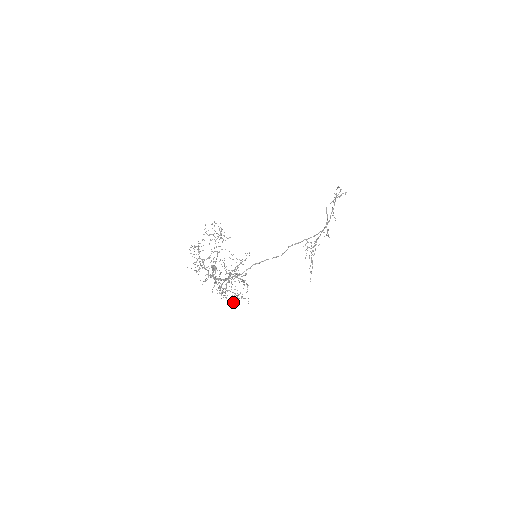
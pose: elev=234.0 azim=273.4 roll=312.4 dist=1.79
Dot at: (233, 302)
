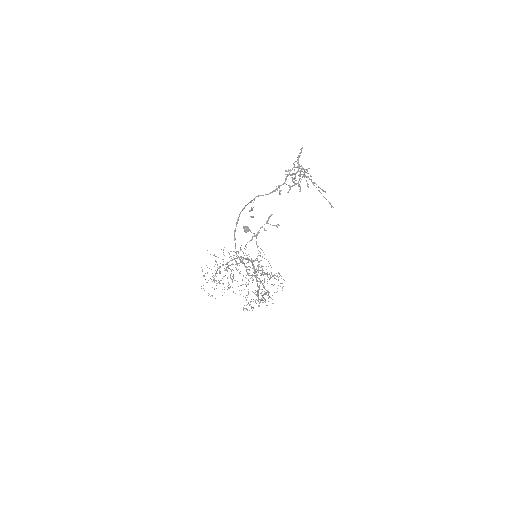
Dot at: occluded
